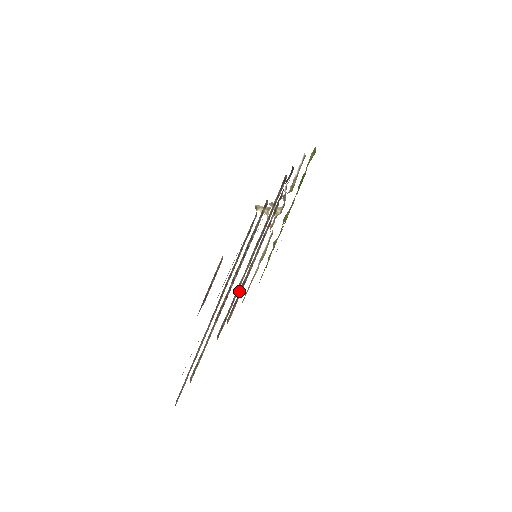
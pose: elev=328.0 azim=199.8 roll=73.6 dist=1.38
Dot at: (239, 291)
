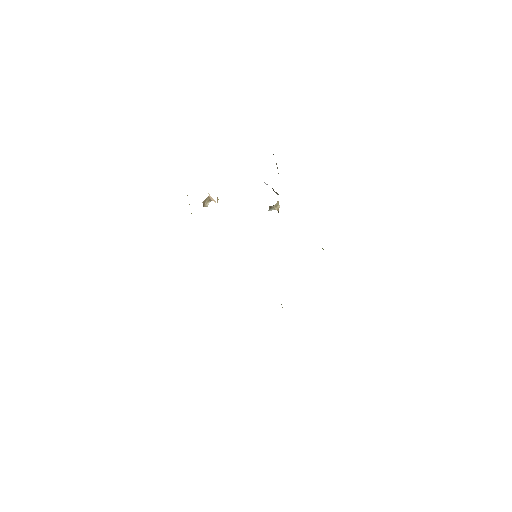
Dot at: occluded
